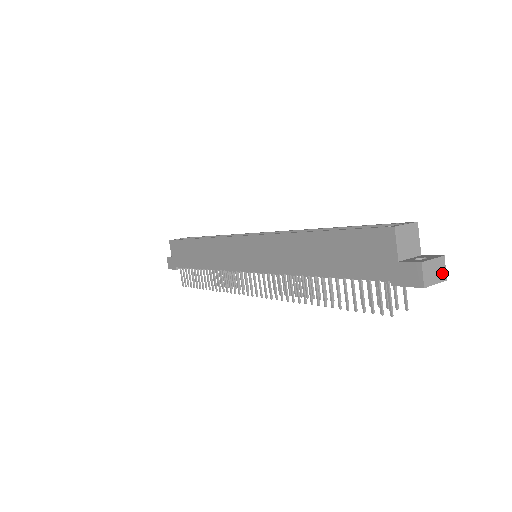
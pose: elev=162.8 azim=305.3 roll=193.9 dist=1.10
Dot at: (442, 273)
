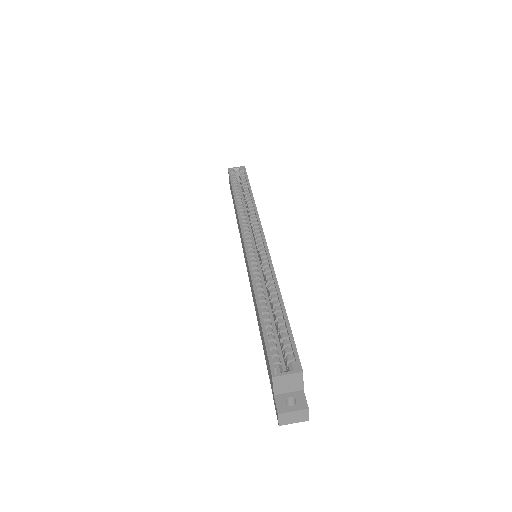
Dot at: (304, 417)
